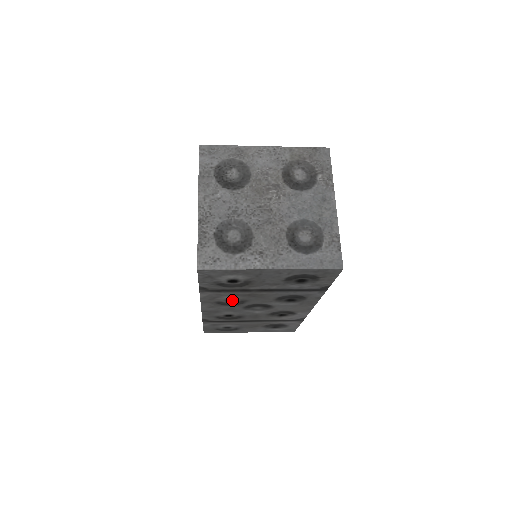
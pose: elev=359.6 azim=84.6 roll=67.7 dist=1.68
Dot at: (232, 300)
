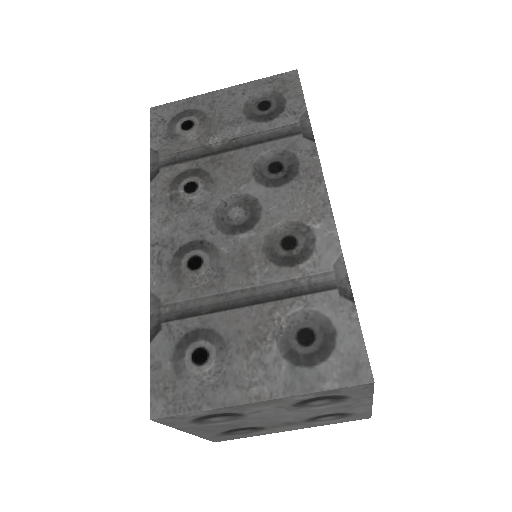
Dot at: (193, 186)
